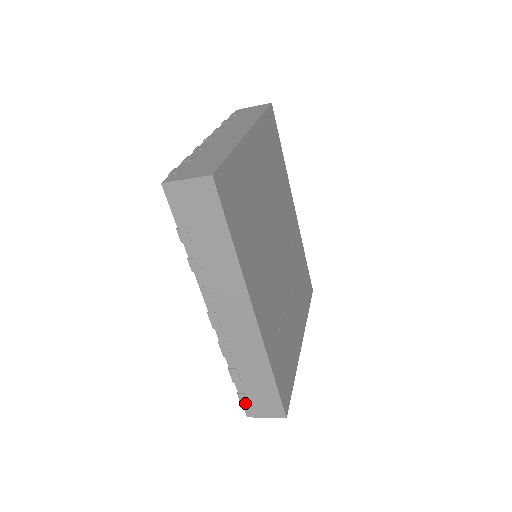
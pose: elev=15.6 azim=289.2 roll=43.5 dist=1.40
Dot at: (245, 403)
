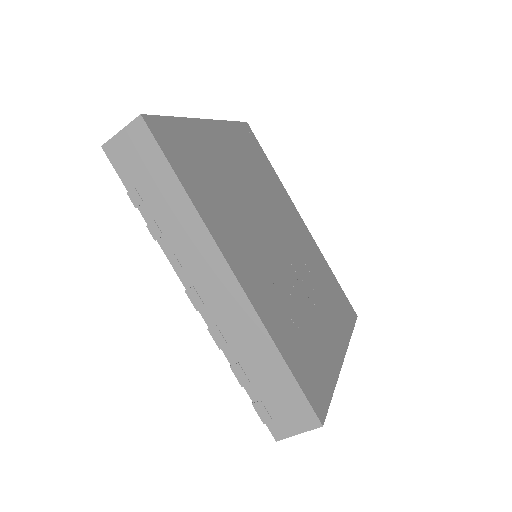
Dot at: (266, 417)
